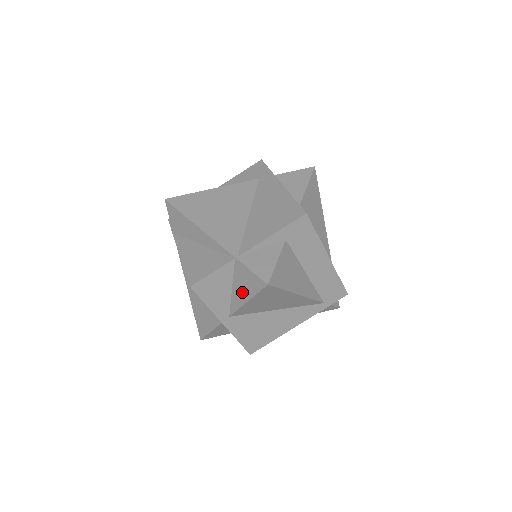
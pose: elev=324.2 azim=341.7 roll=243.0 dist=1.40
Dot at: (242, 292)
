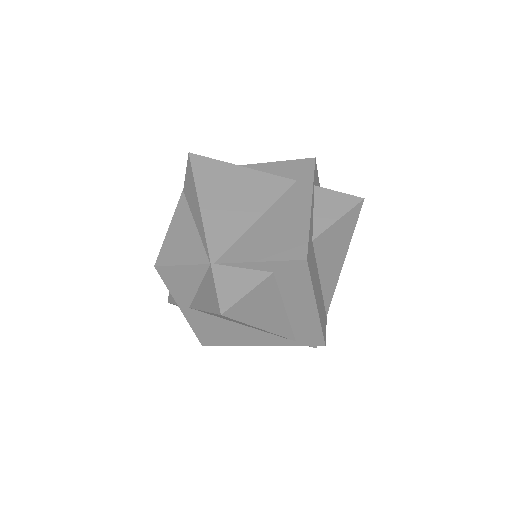
Dot at: (204, 299)
